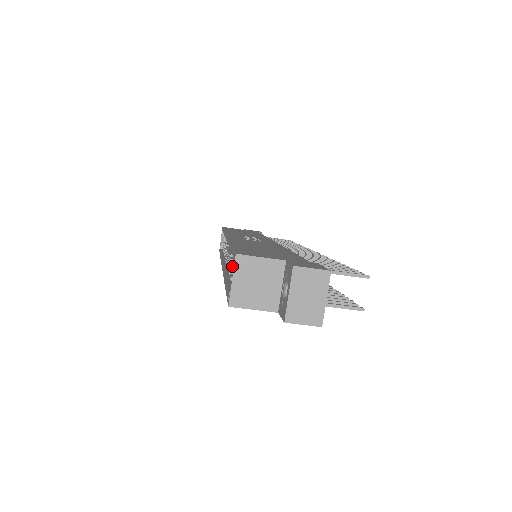
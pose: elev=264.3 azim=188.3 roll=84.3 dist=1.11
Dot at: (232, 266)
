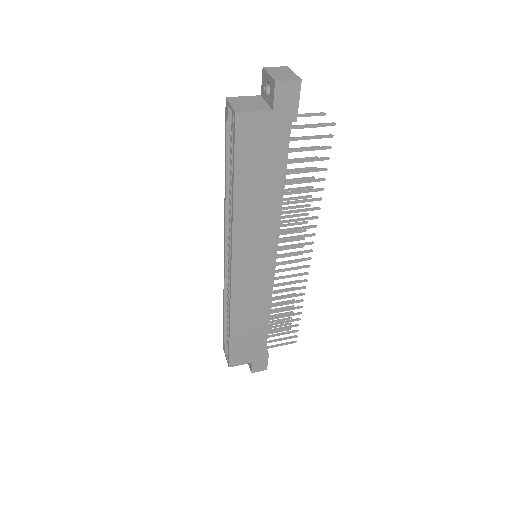
Dot at: occluded
